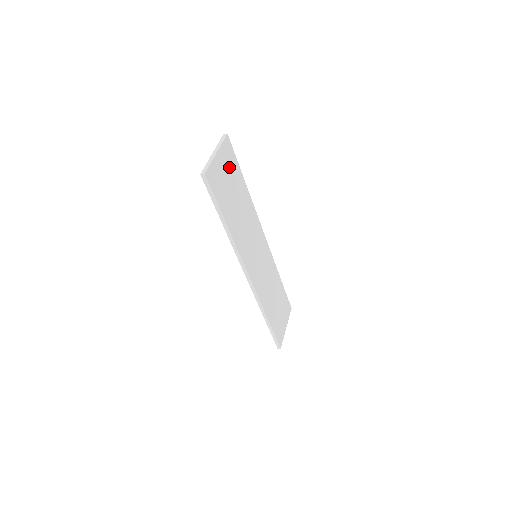
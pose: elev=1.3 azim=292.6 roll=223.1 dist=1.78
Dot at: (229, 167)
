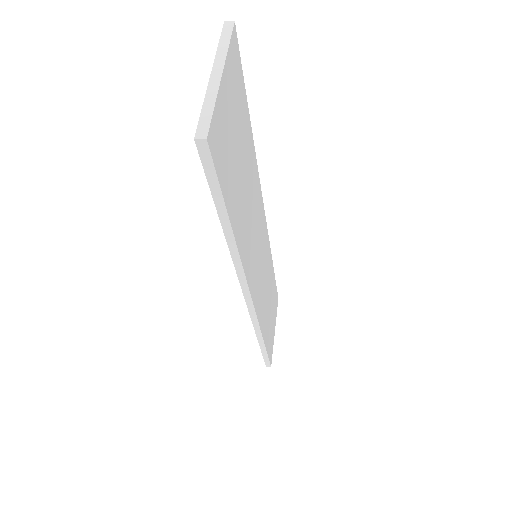
Dot at: (236, 104)
